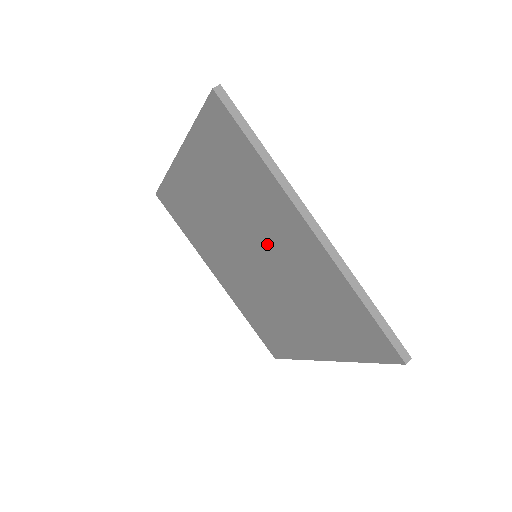
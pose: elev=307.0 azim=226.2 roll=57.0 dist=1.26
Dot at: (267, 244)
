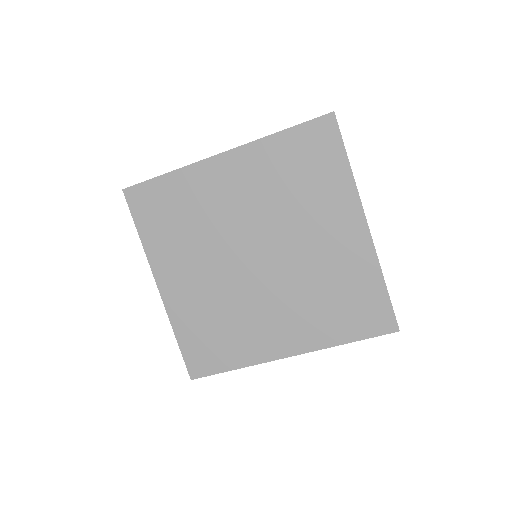
Dot at: (237, 219)
